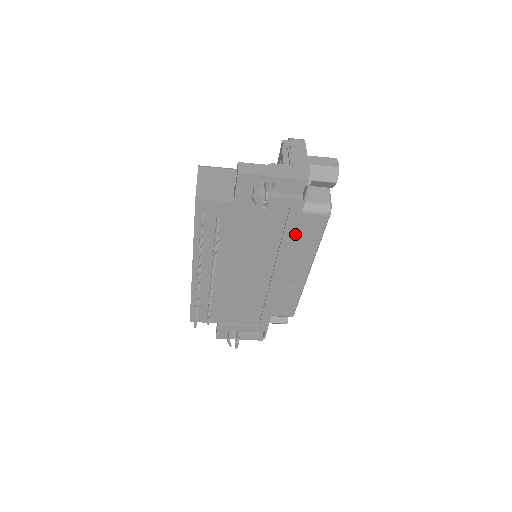
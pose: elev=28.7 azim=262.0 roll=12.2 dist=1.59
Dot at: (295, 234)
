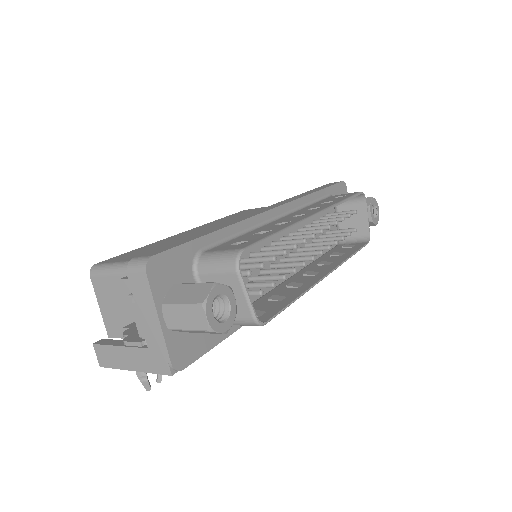
Dot at: occluded
